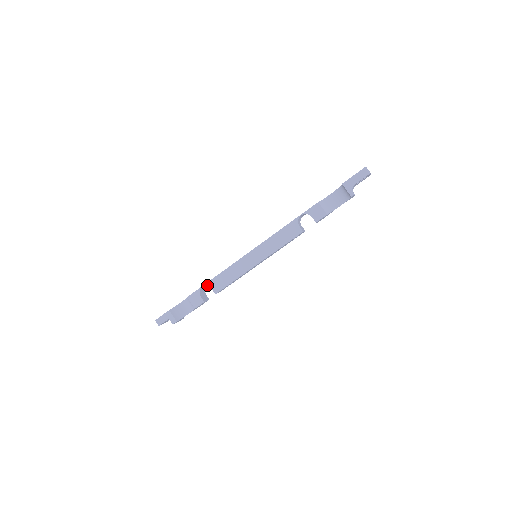
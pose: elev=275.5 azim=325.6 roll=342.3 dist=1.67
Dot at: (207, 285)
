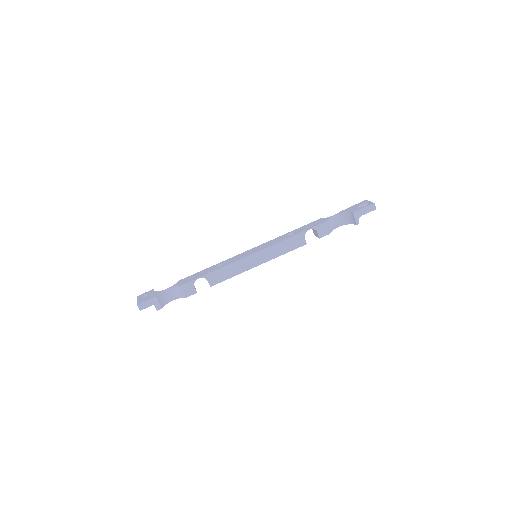
Dot at: (204, 277)
